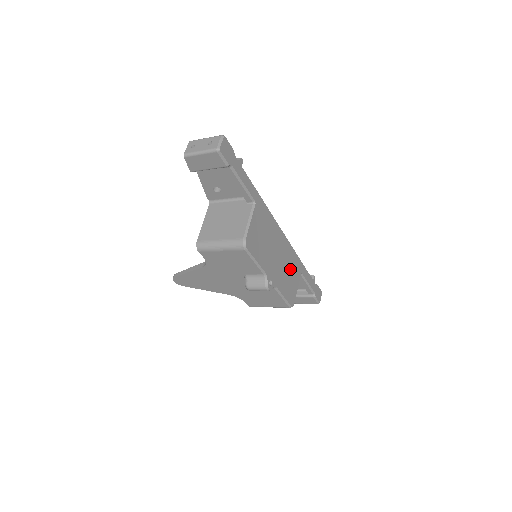
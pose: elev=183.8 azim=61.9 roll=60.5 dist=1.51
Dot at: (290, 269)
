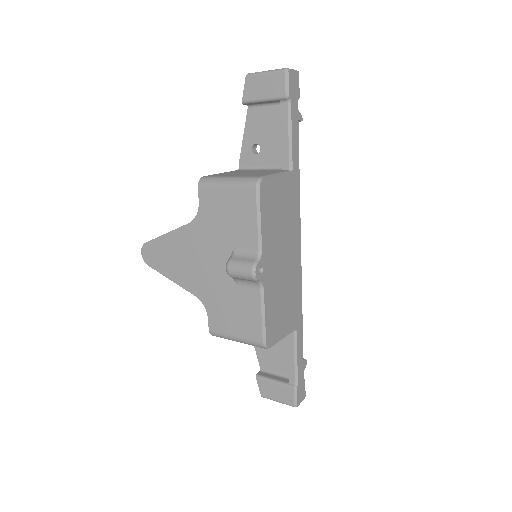
Dot at: (287, 301)
